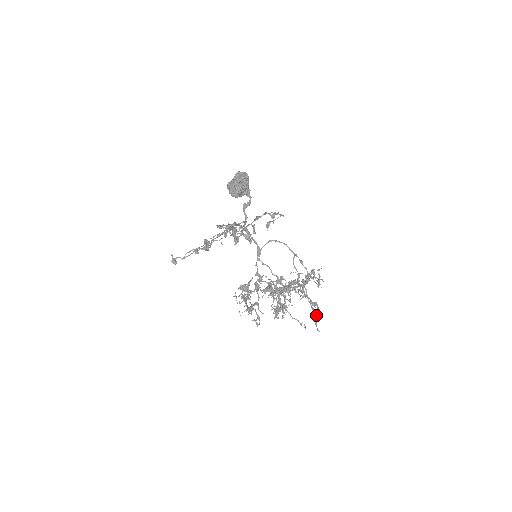
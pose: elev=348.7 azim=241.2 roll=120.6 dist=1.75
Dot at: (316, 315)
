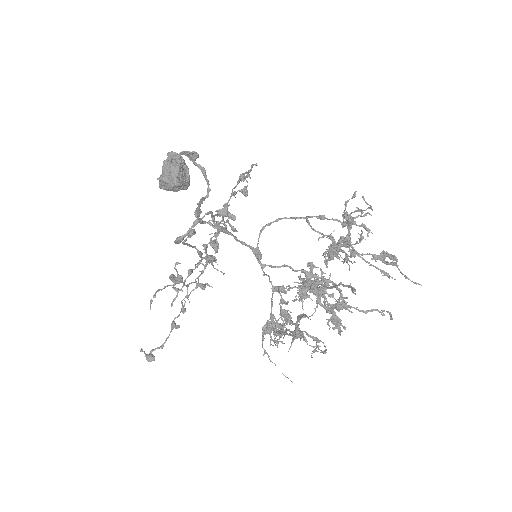
Dot at: (397, 267)
